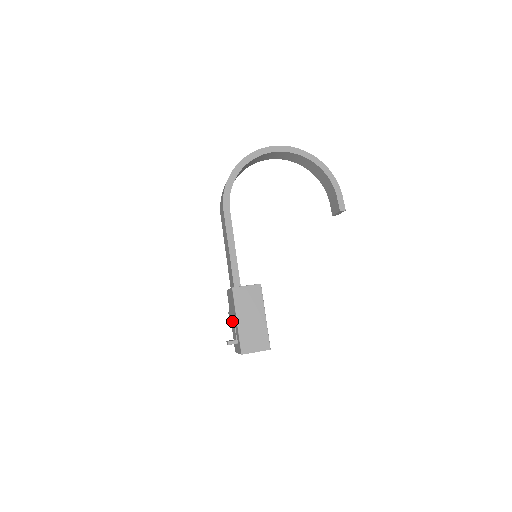
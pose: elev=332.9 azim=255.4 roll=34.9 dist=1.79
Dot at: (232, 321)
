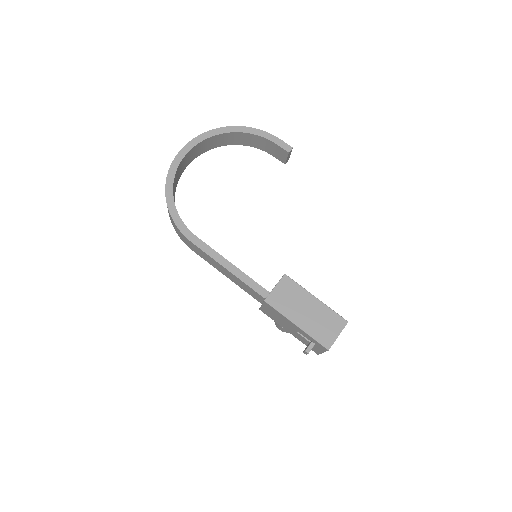
Dot at: (290, 331)
